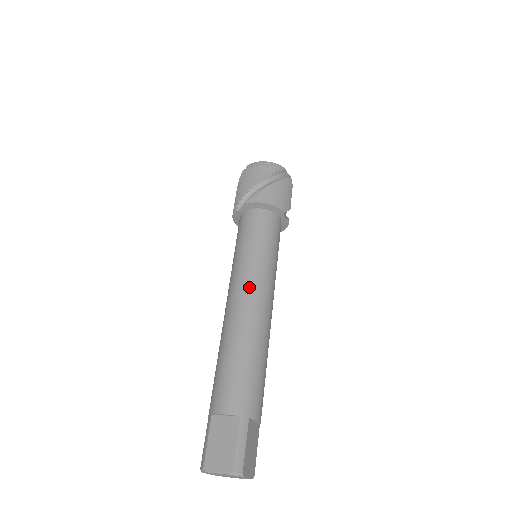
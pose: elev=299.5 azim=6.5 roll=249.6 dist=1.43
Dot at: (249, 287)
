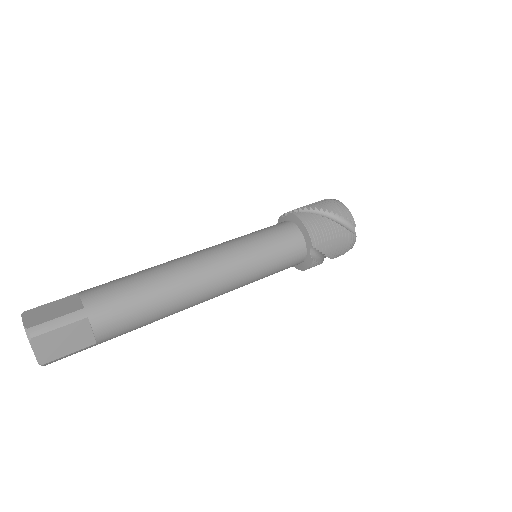
Dot at: (213, 254)
